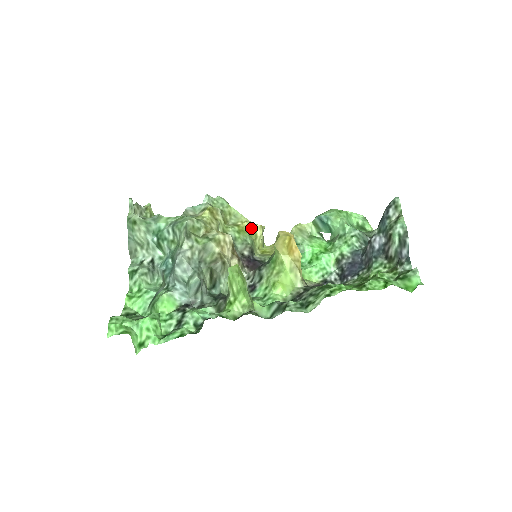
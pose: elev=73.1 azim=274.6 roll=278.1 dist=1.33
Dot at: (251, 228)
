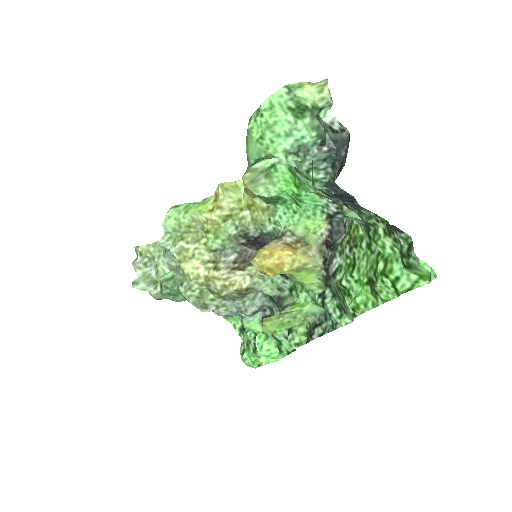
Dot at: (218, 221)
